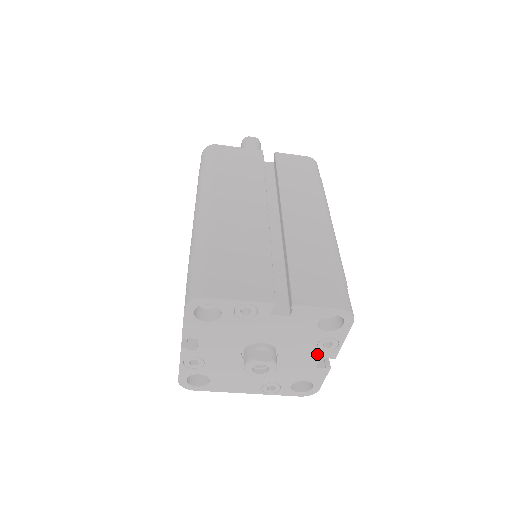
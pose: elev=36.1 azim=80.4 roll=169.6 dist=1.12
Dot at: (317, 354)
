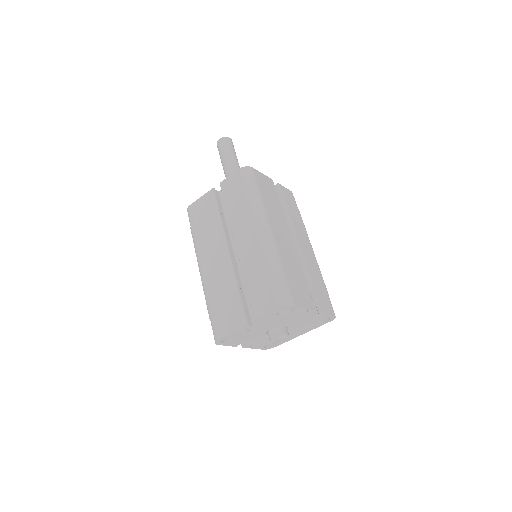
Dot at: (303, 316)
